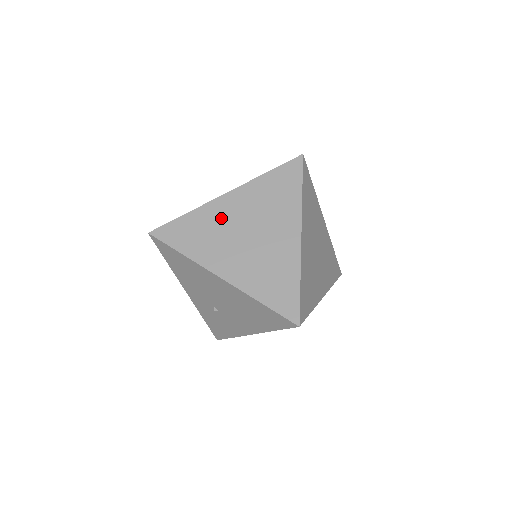
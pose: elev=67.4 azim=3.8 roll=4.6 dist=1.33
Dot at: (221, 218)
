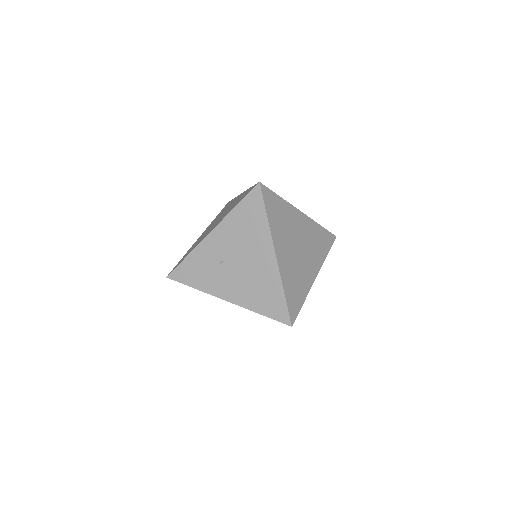
Dot at: (293, 222)
